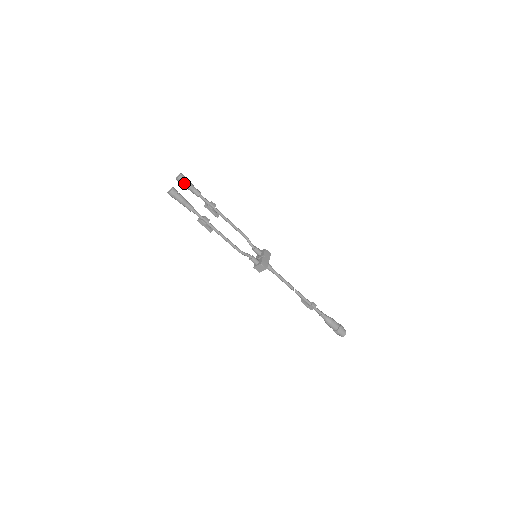
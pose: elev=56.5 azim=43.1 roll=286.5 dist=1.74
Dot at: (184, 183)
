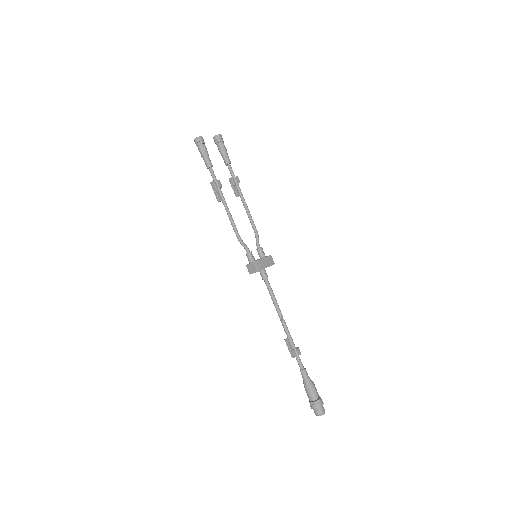
Dot at: (218, 144)
